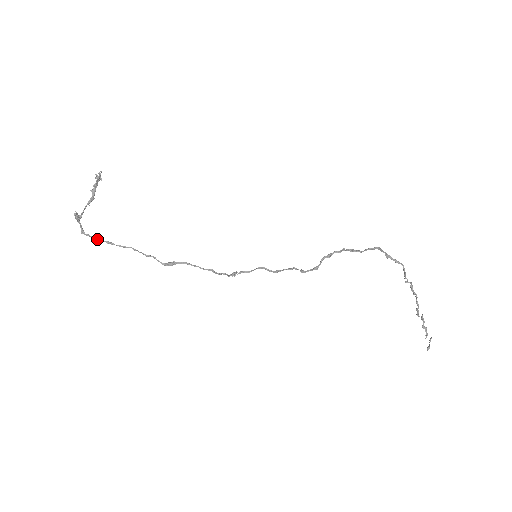
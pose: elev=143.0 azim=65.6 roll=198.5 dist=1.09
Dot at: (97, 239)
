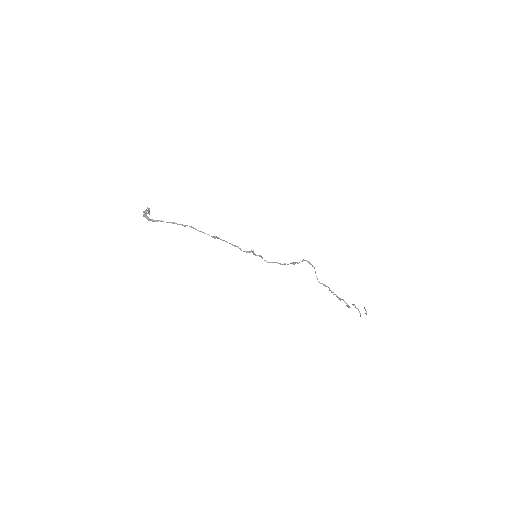
Dot at: occluded
